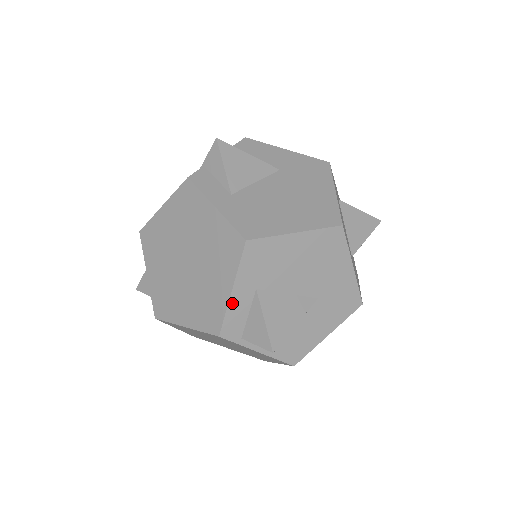
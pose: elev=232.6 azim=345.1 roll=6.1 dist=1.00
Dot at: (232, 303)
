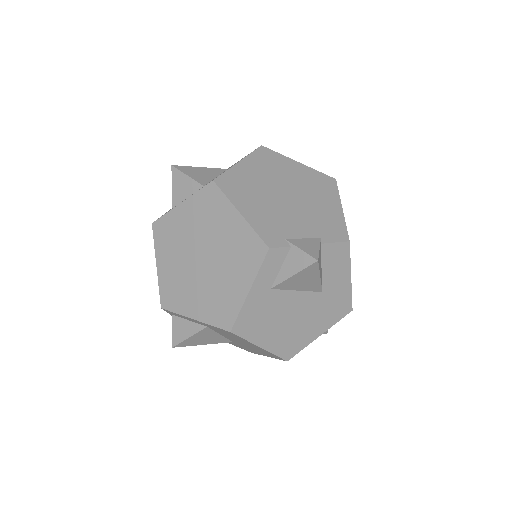
Dot at: (187, 317)
